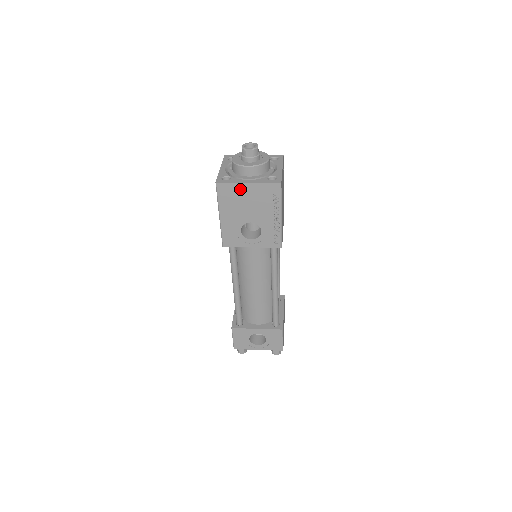
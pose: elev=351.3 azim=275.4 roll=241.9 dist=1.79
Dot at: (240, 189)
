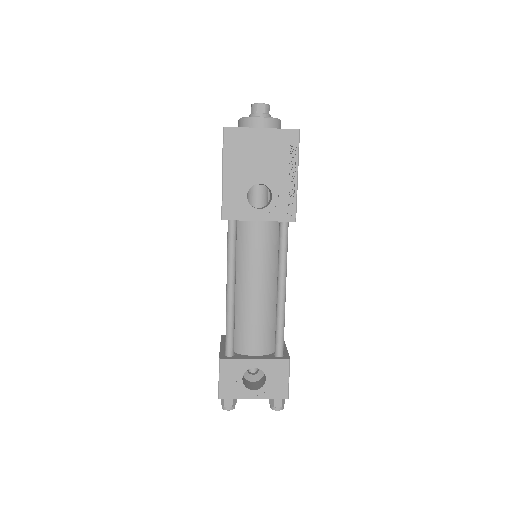
Dot at: (251, 136)
